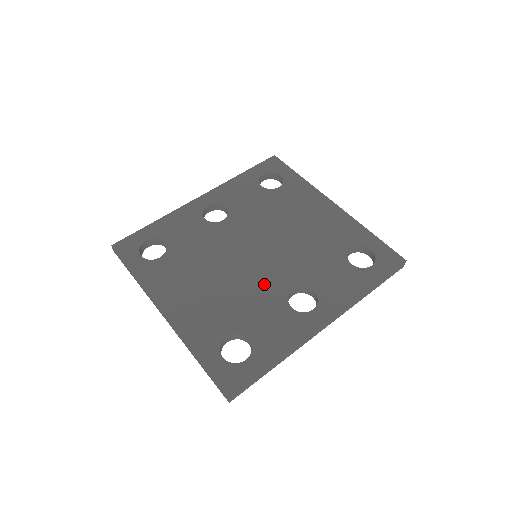
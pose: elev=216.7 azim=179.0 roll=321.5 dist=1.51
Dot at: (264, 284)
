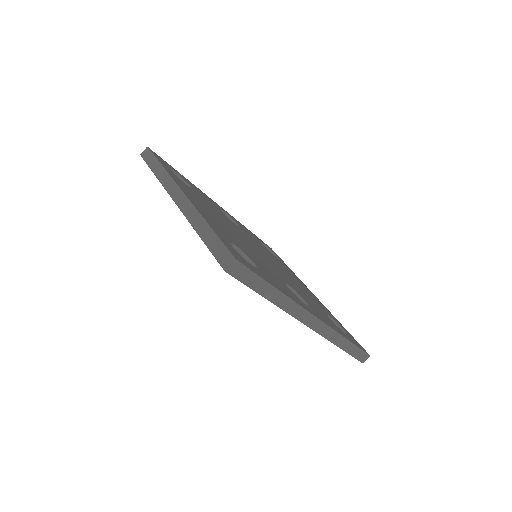
Dot at: occluded
